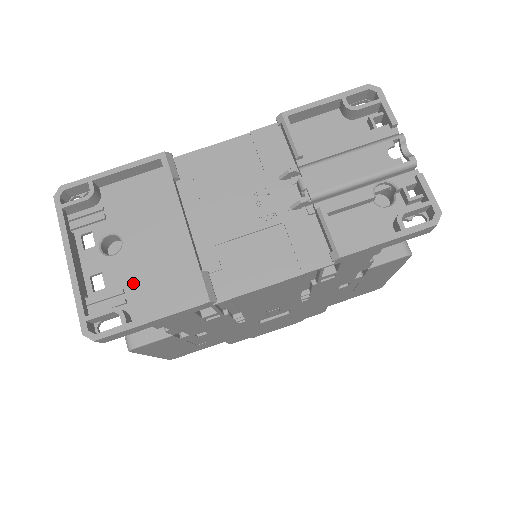
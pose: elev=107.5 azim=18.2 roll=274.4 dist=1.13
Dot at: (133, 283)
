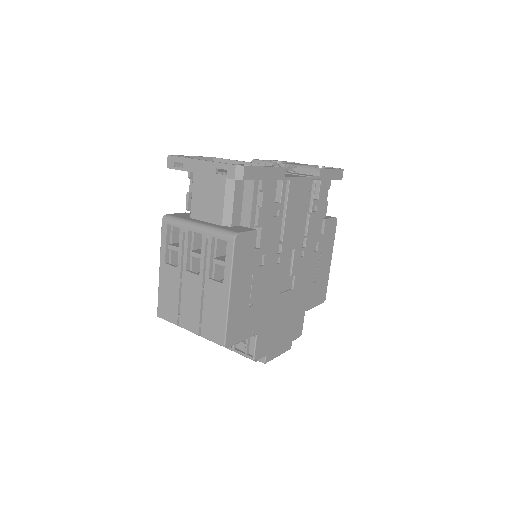
Dot at: occluded
